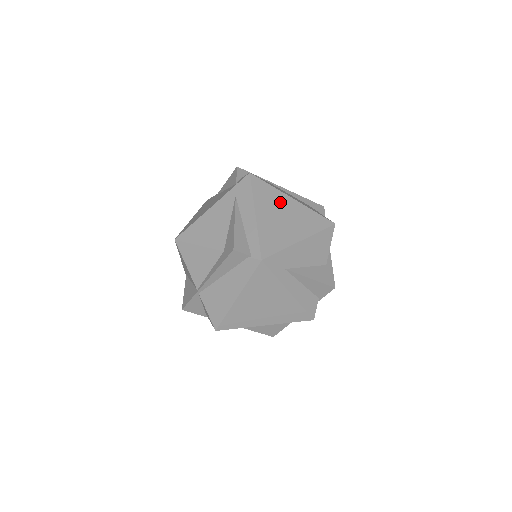
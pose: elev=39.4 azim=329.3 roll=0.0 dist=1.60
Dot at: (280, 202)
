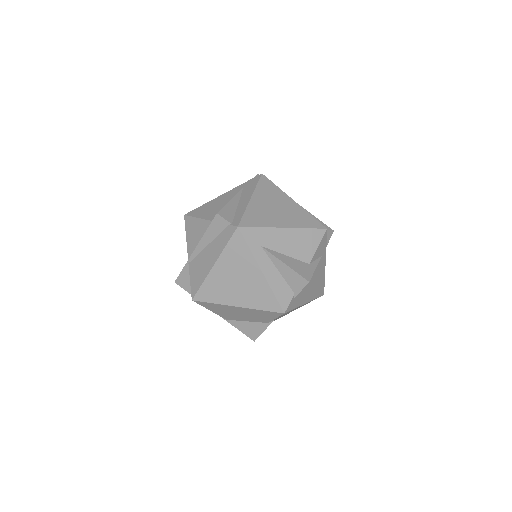
Dot at: (279, 198)
